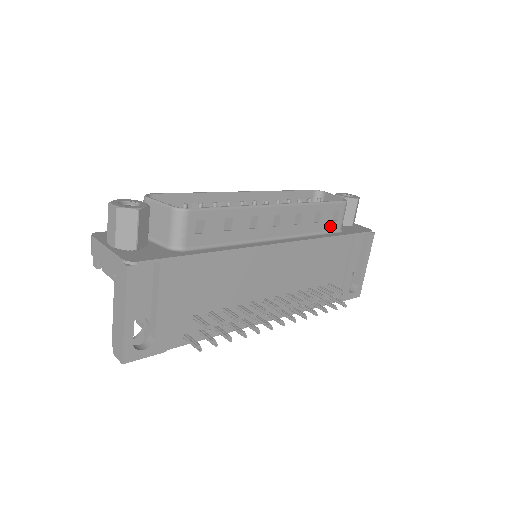
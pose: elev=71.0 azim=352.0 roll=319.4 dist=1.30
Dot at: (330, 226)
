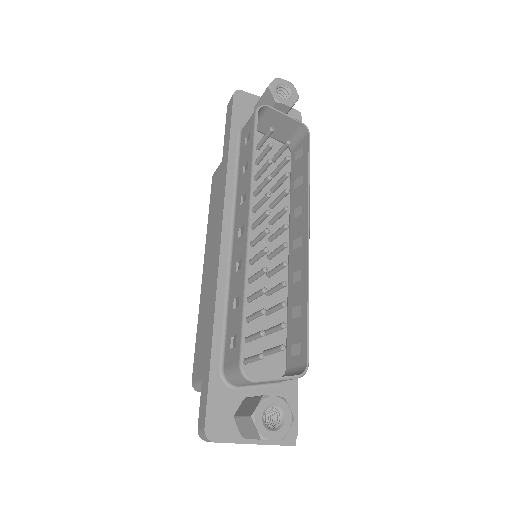
Dot at: (295, 166)
